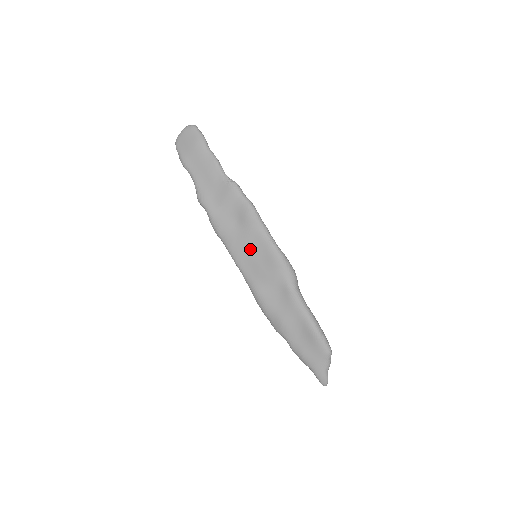
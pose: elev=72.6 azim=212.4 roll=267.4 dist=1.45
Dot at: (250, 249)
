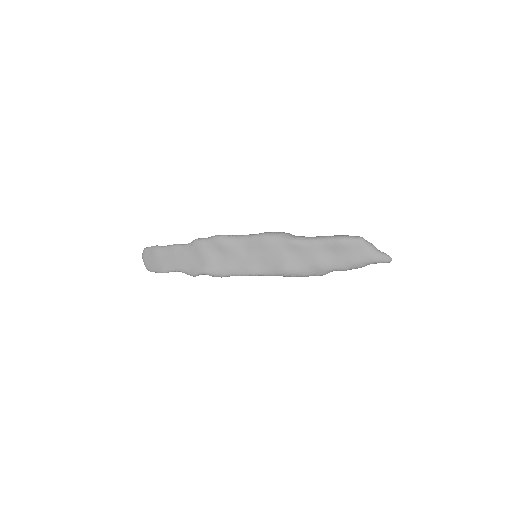
Dot at: (247, 256)
